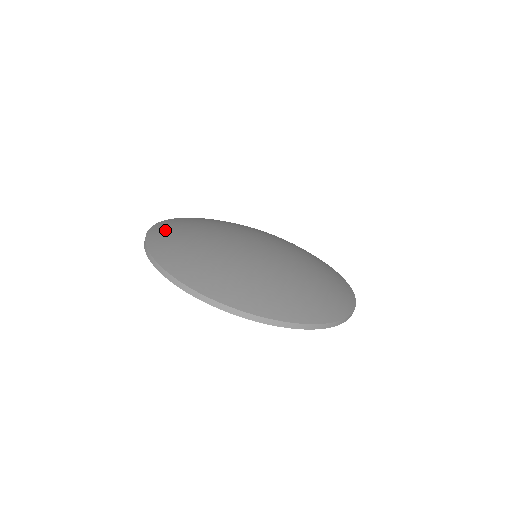
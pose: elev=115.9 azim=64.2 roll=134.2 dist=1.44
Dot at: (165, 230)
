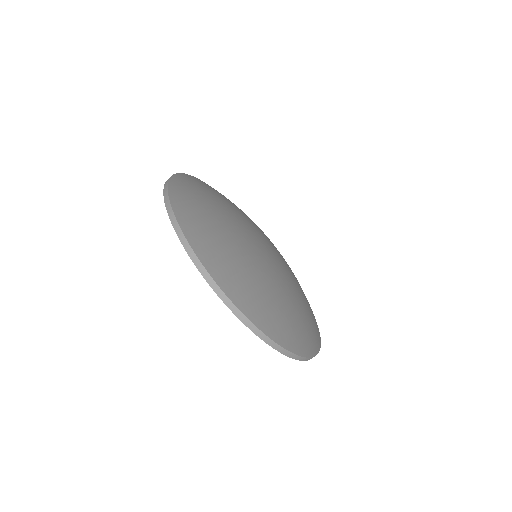
Dot at: (189, 184)
